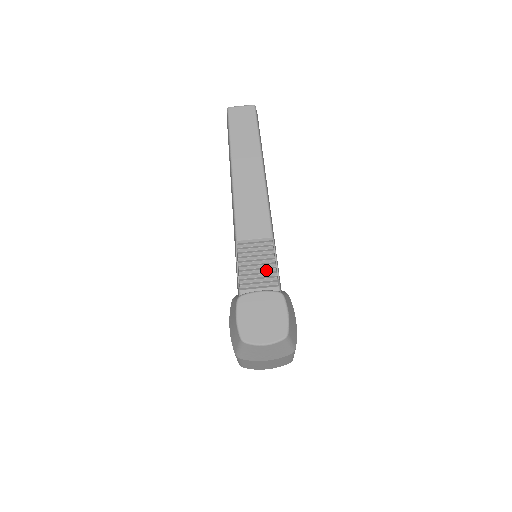
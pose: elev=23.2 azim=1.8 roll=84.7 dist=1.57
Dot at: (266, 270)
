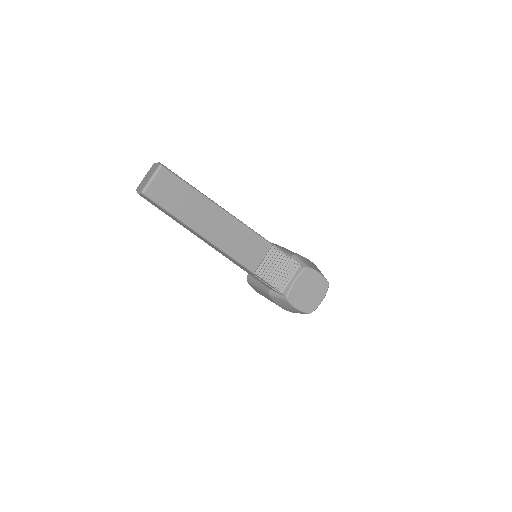
Dot at: (285, 266)
